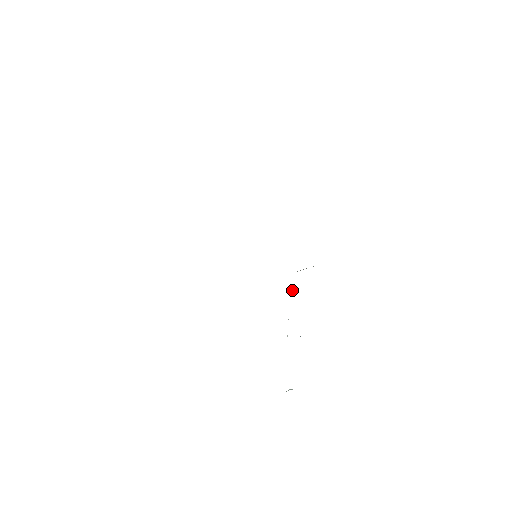
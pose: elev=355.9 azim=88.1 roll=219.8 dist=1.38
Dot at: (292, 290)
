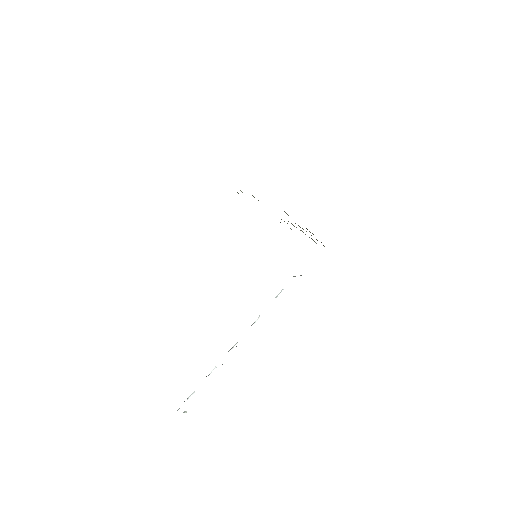
Dot at: (279, 294)
